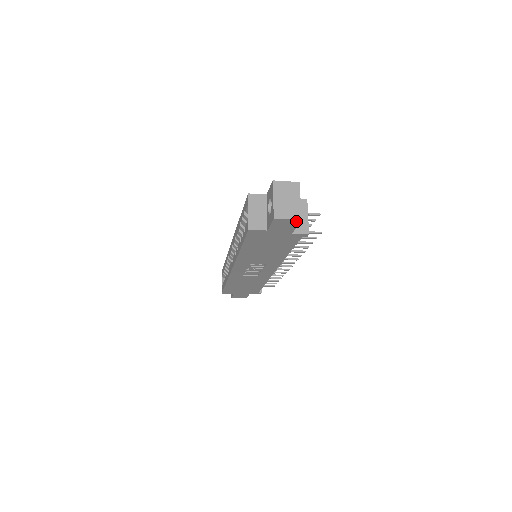
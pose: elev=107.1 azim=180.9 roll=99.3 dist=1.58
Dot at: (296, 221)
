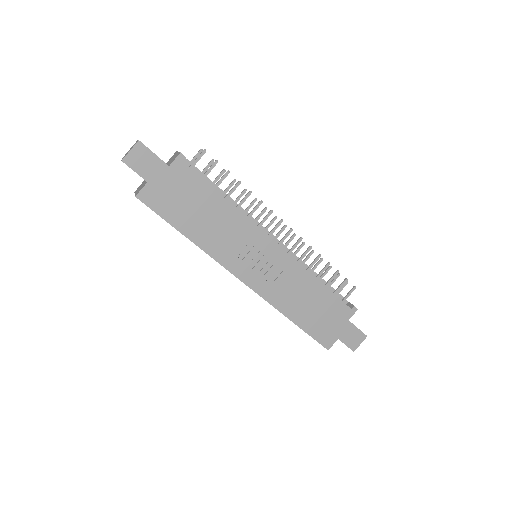
Dot at: (139, 146)
